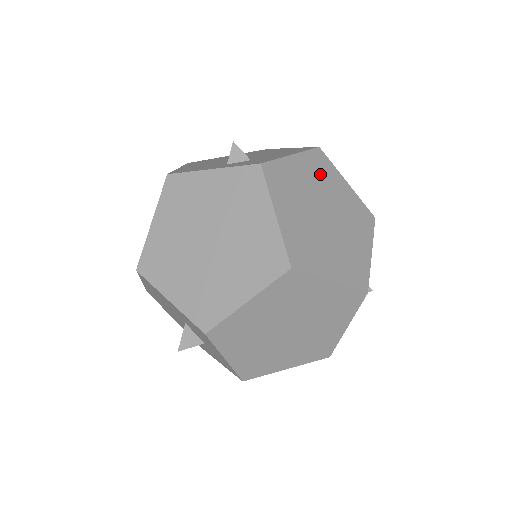
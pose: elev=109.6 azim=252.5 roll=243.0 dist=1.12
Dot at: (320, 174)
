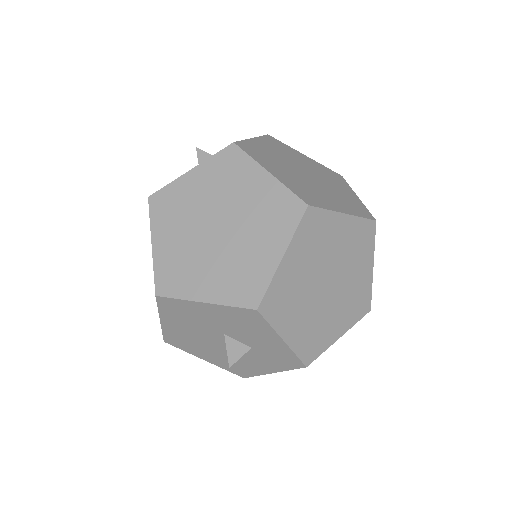
Dot at: (281, 150)
